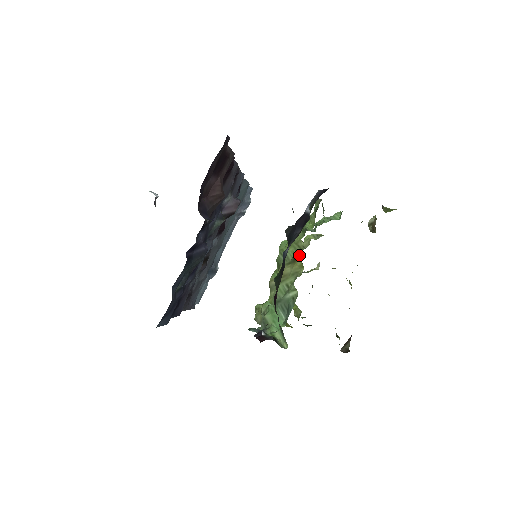
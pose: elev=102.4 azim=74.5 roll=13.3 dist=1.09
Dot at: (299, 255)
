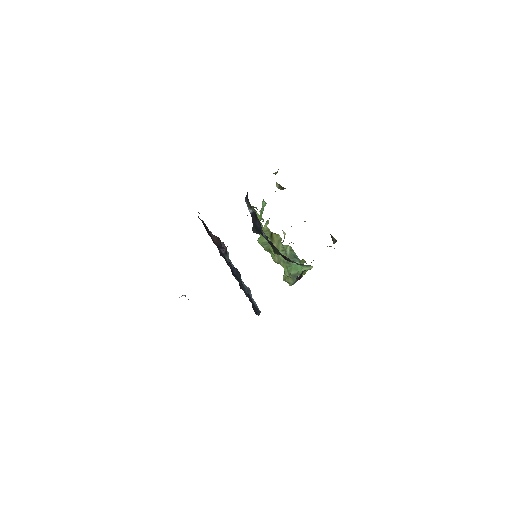
Dot at: (270, 233)
